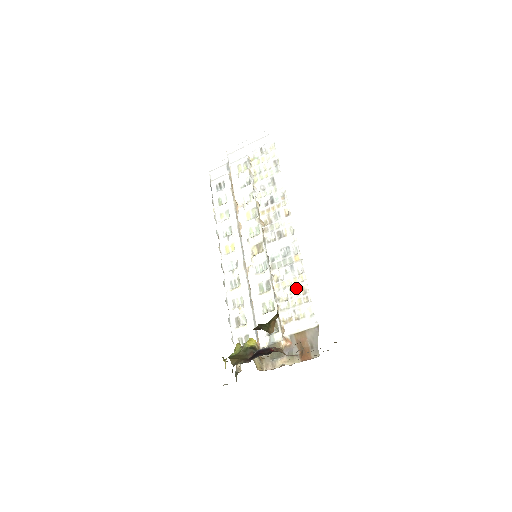
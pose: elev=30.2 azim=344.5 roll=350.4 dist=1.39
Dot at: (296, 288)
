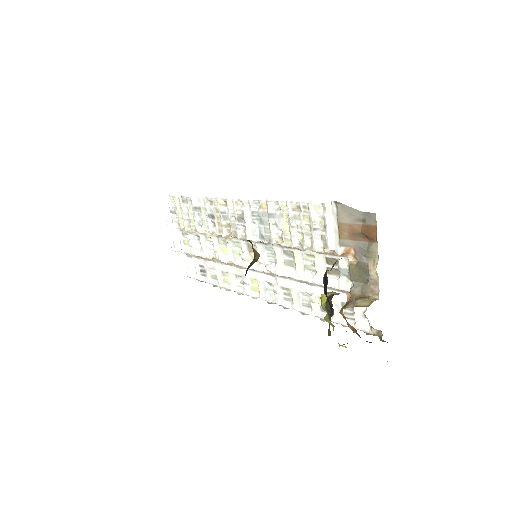
Dot at: (291, 218)
